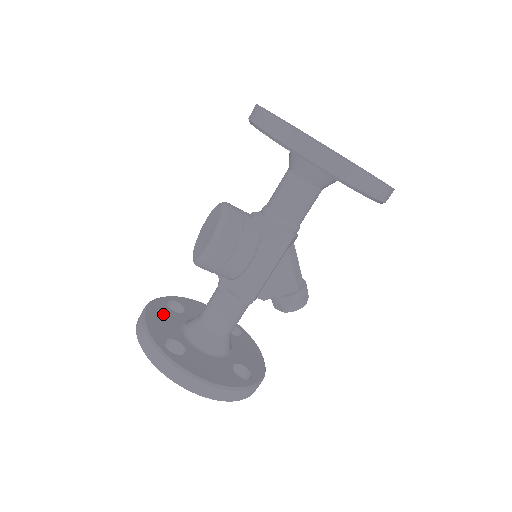
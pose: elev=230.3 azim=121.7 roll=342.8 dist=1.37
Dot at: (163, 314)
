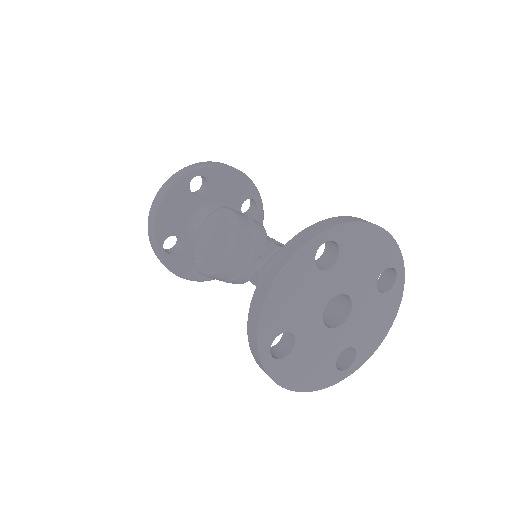
Dot at: (179, 202)
